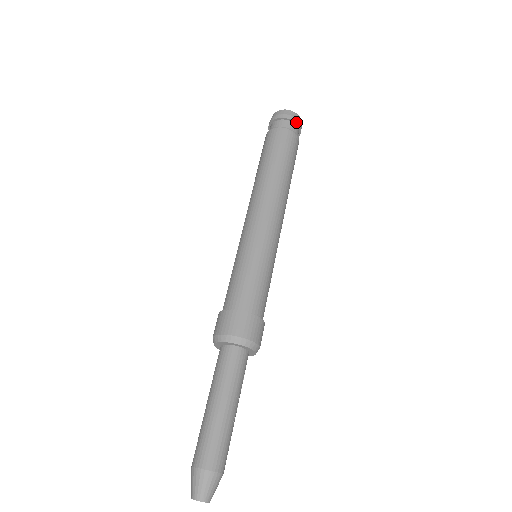
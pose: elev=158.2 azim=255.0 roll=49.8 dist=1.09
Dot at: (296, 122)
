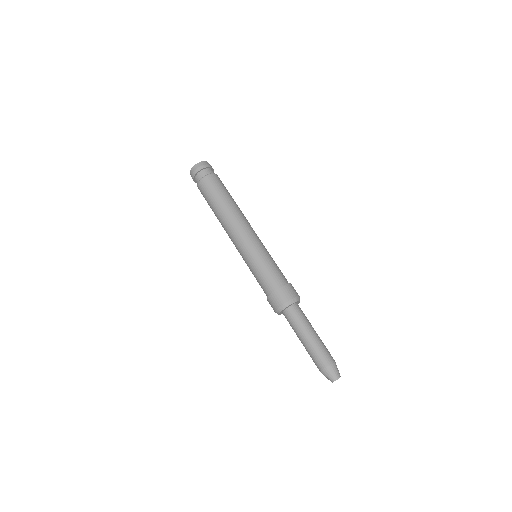
Dot at: (212, 168)
